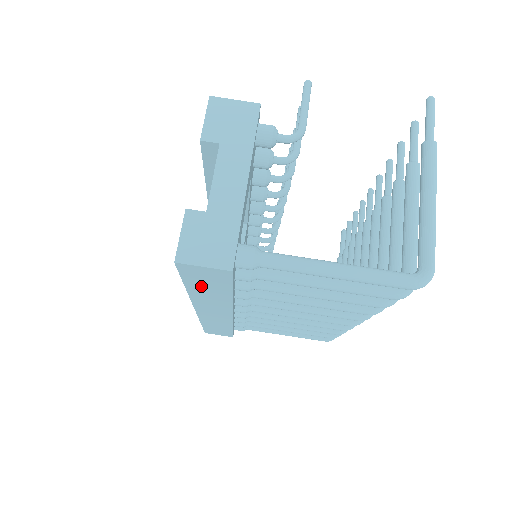
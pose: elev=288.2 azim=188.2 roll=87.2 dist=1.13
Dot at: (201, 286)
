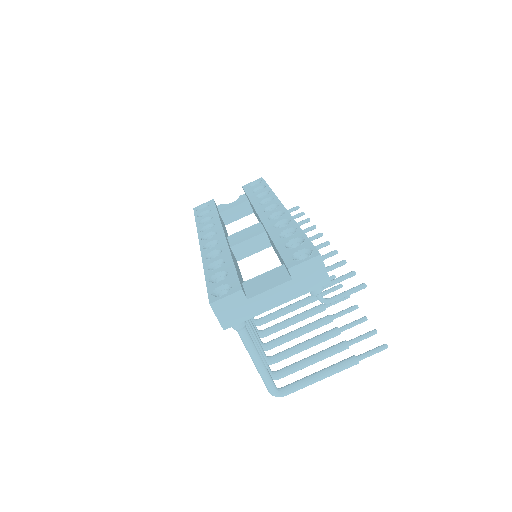
Dot at: occluded
